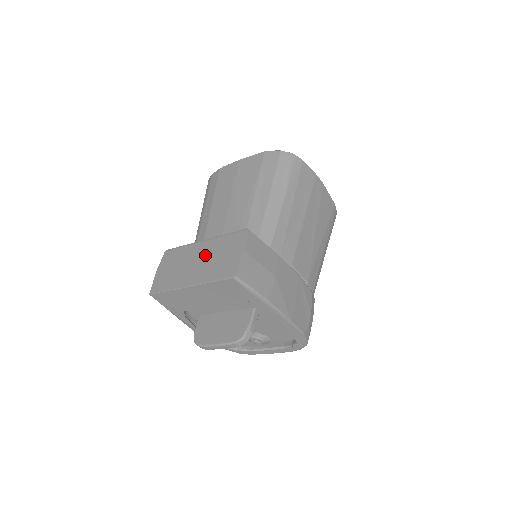
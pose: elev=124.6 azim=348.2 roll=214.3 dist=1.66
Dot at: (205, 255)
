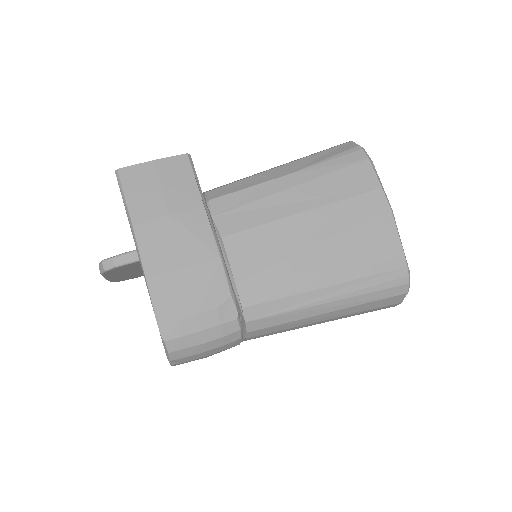
Dot at: occluded
